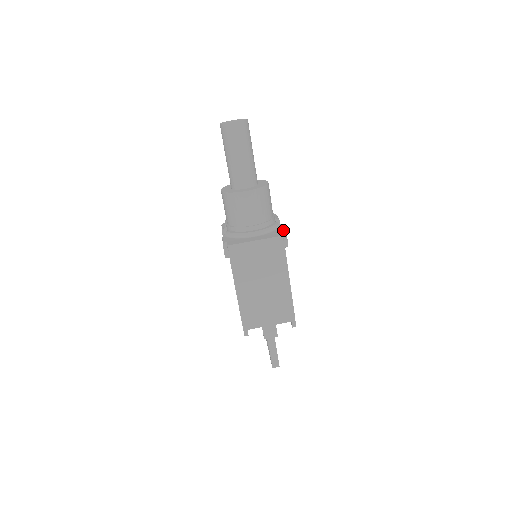
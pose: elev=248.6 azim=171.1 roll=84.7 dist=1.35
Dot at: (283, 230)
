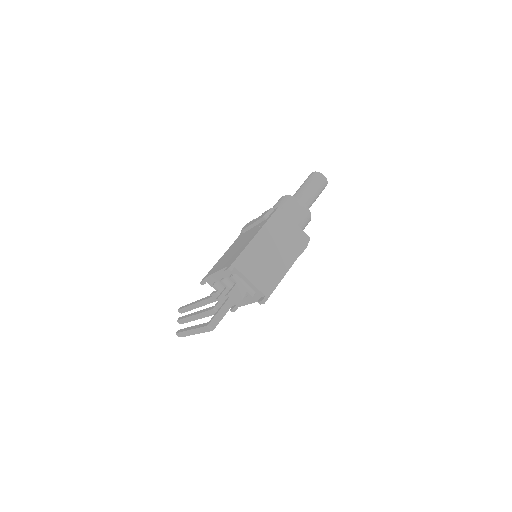
Dot at: occluded
